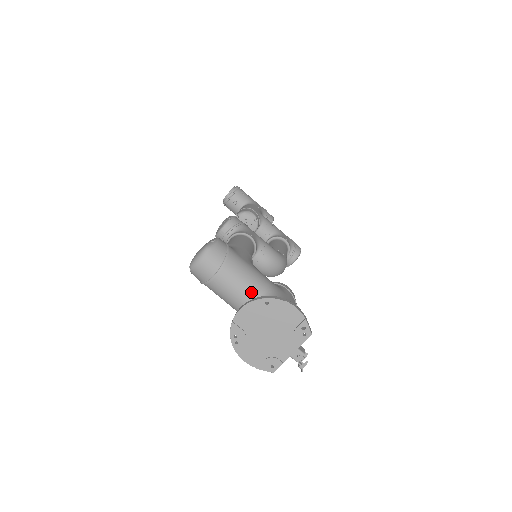
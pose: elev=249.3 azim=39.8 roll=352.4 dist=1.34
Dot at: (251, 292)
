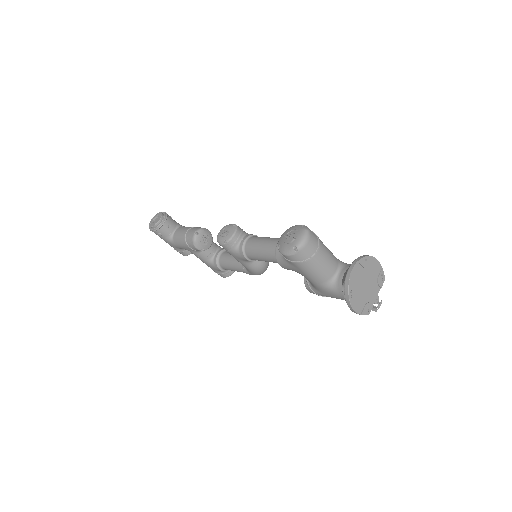
Dot at: (335, 261)
